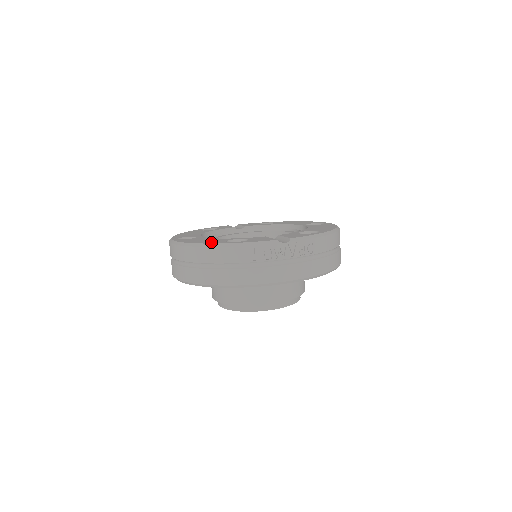
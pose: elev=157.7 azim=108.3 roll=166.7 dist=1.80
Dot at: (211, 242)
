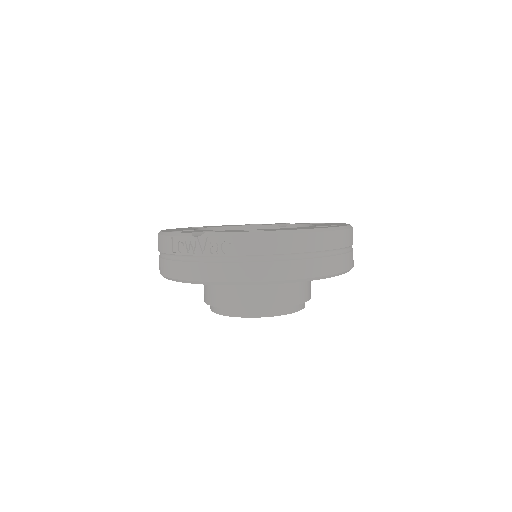
Dot at: occluded
